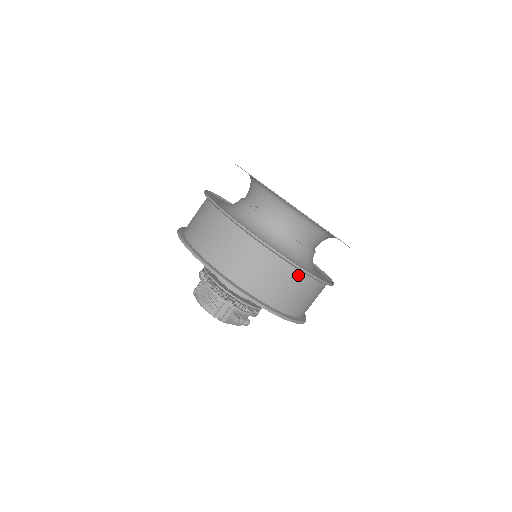
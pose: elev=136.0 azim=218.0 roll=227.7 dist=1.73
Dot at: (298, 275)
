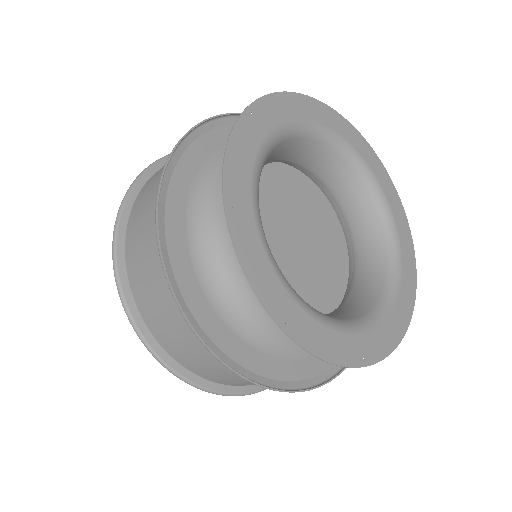
Dot at: occluded
